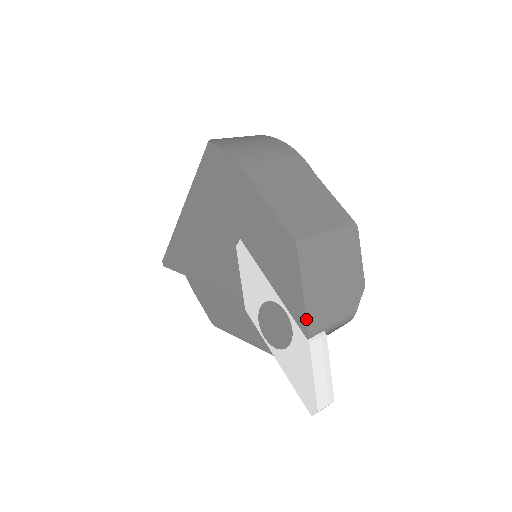
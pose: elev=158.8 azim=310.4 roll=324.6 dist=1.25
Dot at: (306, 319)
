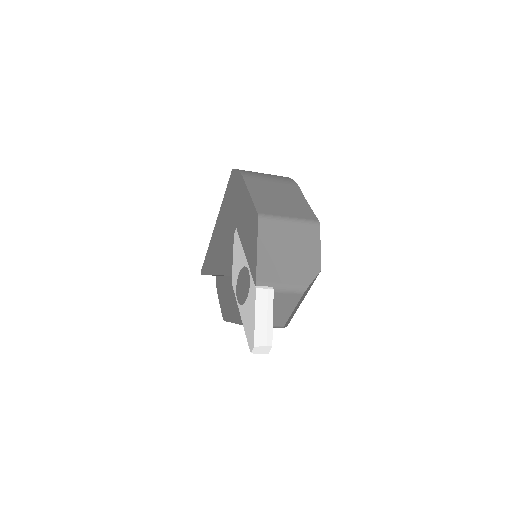
Dot at: (256, 270)
